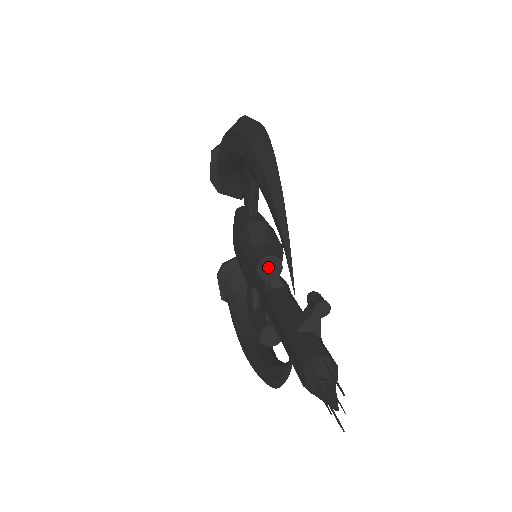
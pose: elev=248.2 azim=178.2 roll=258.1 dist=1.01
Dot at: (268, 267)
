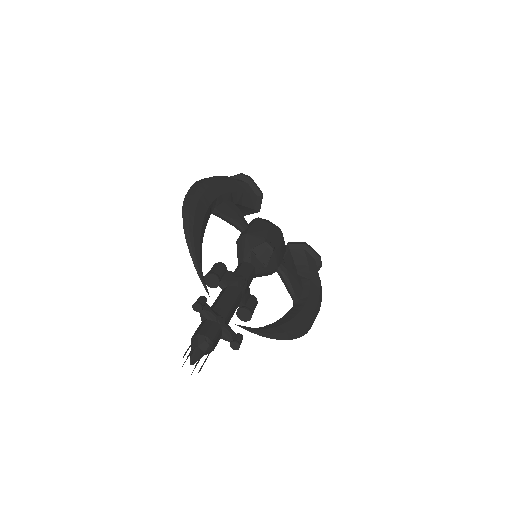
Dot at: (210, 281)
